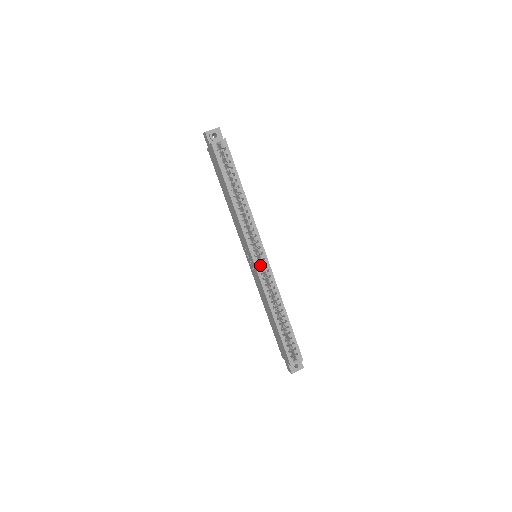
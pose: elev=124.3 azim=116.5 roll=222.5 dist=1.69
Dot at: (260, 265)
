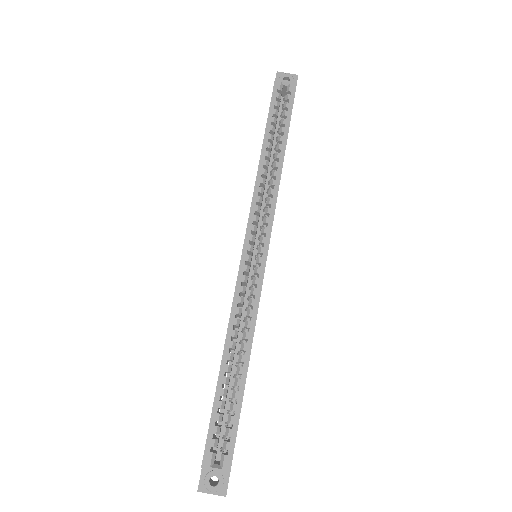
Dot at: occluded
